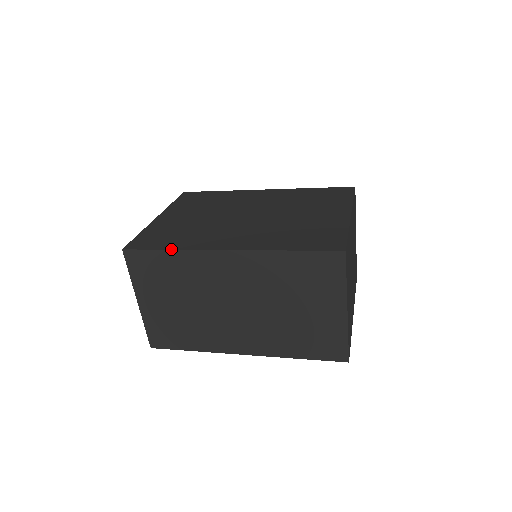
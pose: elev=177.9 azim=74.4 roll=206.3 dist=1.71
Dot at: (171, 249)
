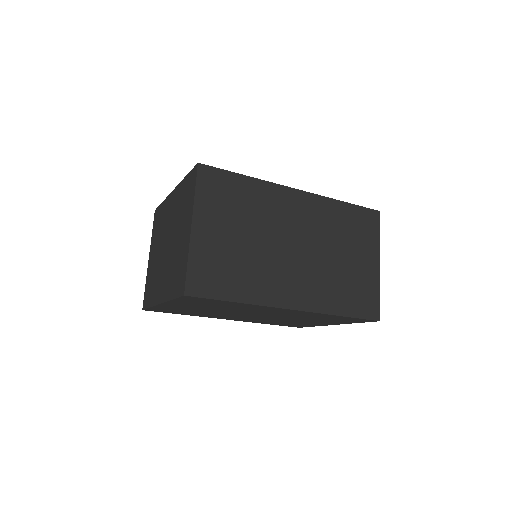
Dot at: (249, 176)
